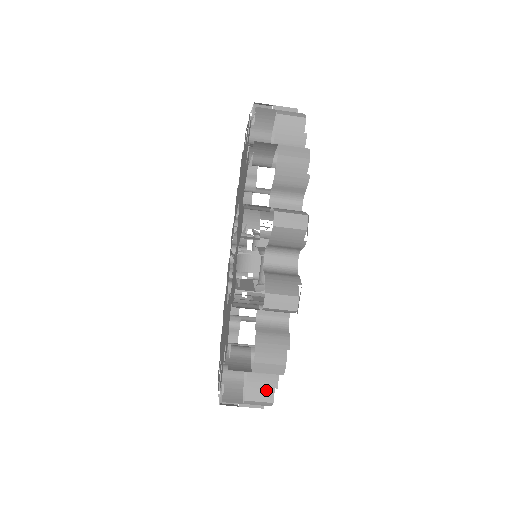
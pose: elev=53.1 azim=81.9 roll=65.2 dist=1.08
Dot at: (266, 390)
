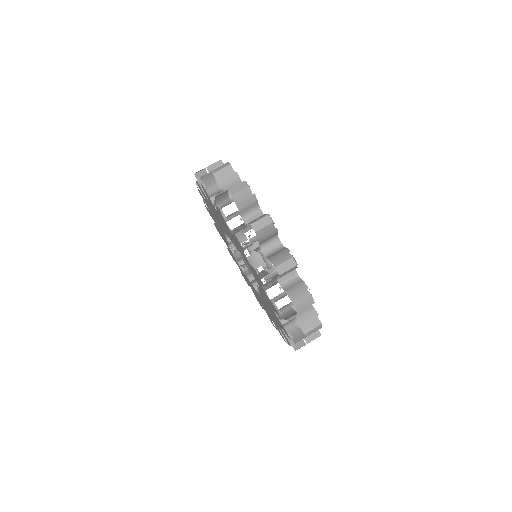
Dot at: (313, 320)
